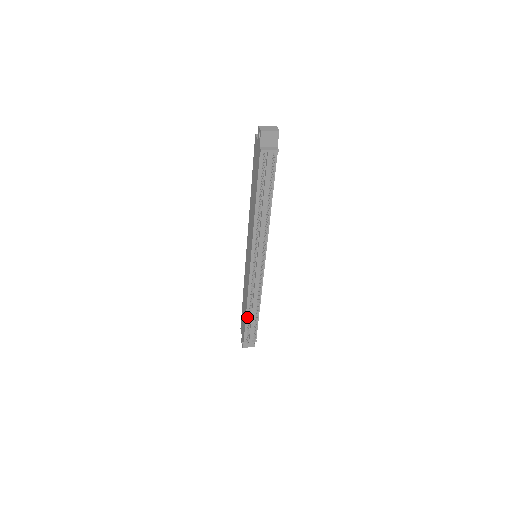
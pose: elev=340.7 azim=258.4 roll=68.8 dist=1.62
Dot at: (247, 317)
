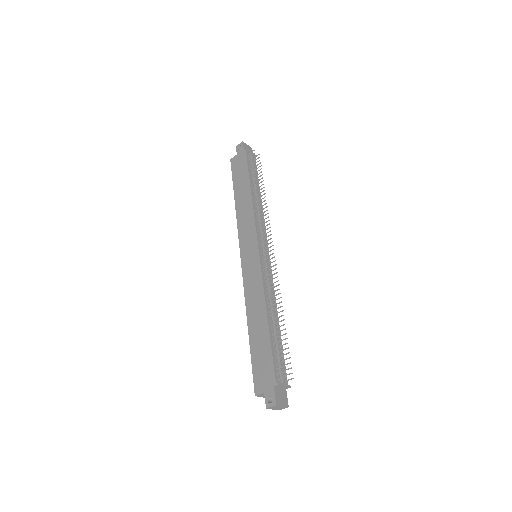
Dot at: (270, 333)
